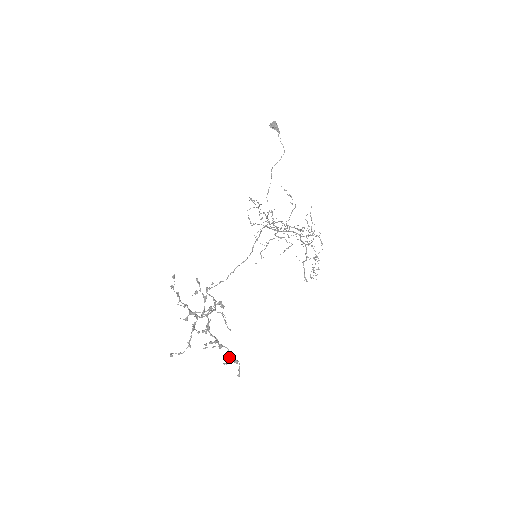
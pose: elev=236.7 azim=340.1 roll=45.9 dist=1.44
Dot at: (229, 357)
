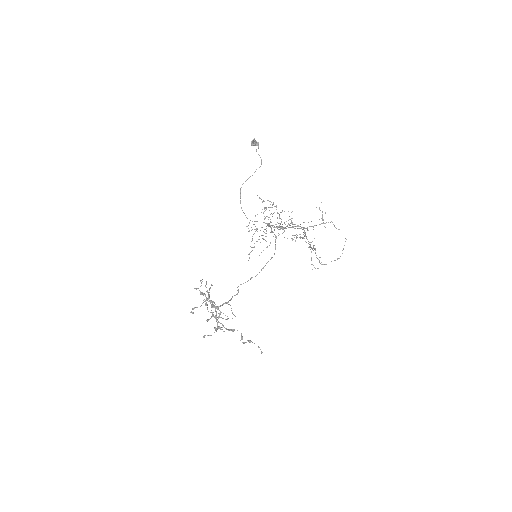
Dot at: (241, 338)
